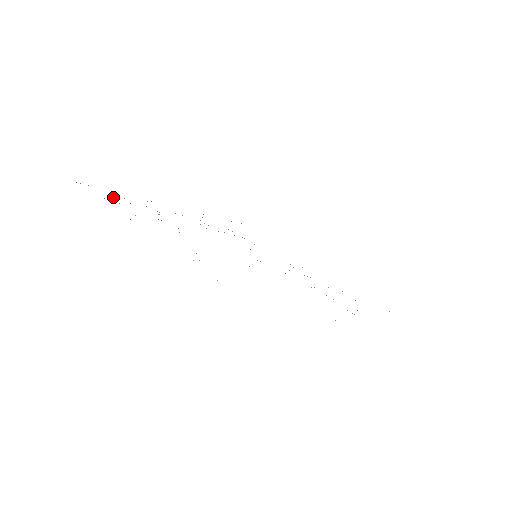
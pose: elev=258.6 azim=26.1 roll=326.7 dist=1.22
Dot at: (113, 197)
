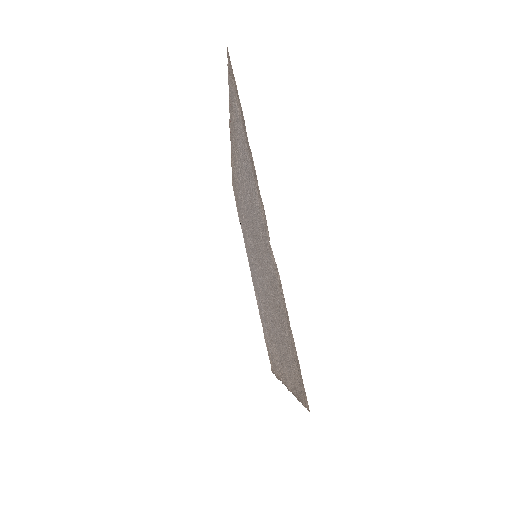
Dot at: occluded
